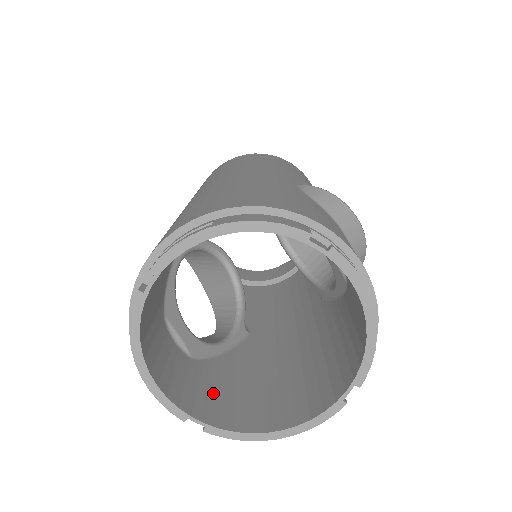
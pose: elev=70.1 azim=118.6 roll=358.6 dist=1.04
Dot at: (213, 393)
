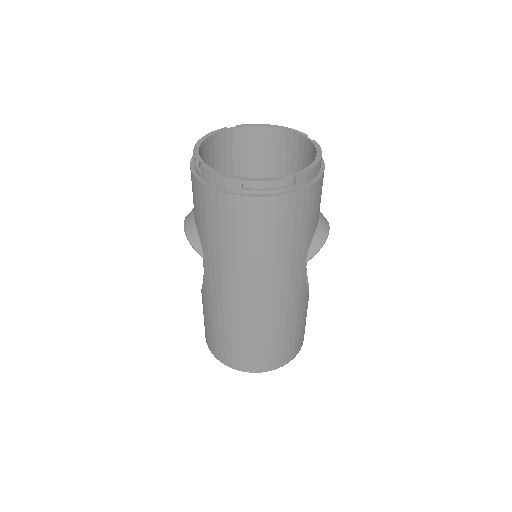
Dot at: occluded
